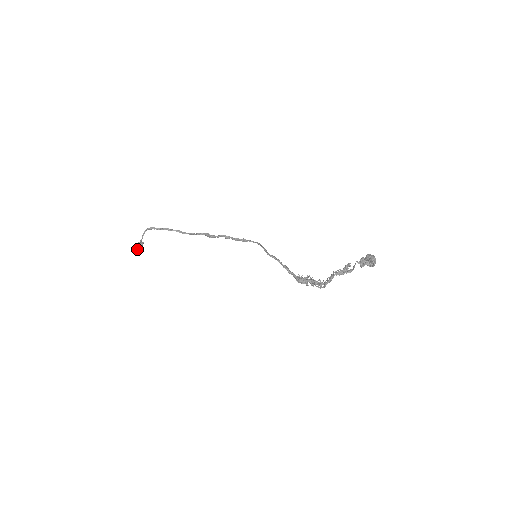
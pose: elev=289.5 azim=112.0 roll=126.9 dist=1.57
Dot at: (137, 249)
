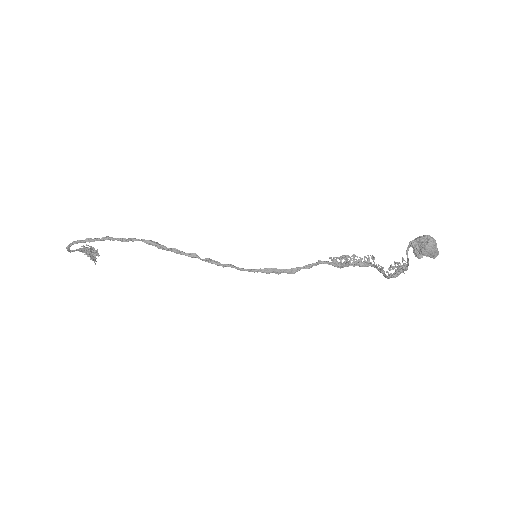
Dot at: occluded
